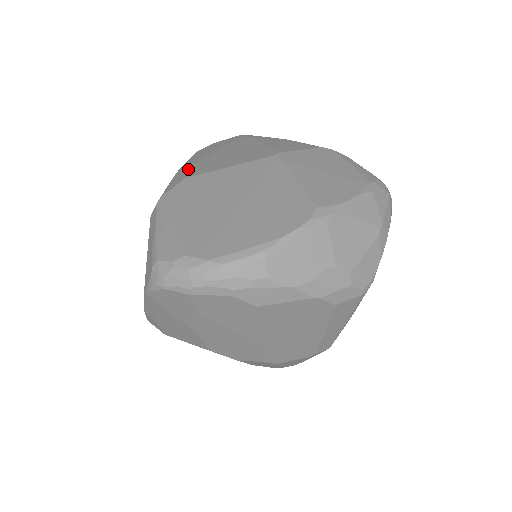
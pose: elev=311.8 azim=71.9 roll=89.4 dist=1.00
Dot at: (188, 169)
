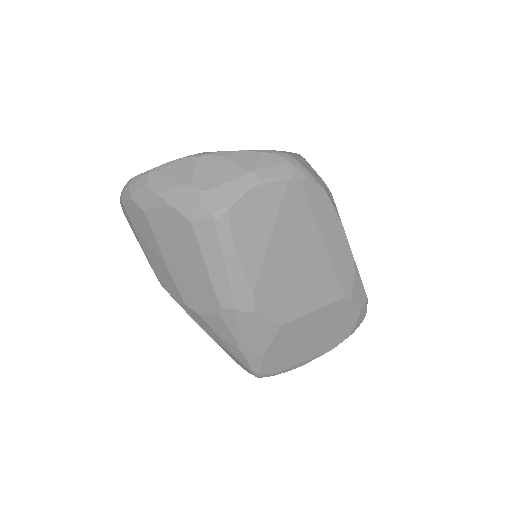
Dot at: occluded
